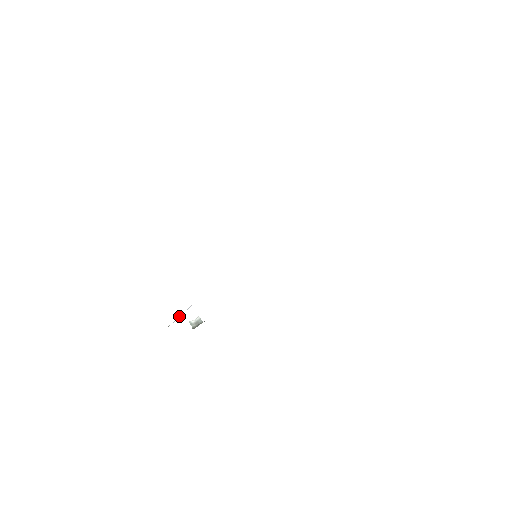
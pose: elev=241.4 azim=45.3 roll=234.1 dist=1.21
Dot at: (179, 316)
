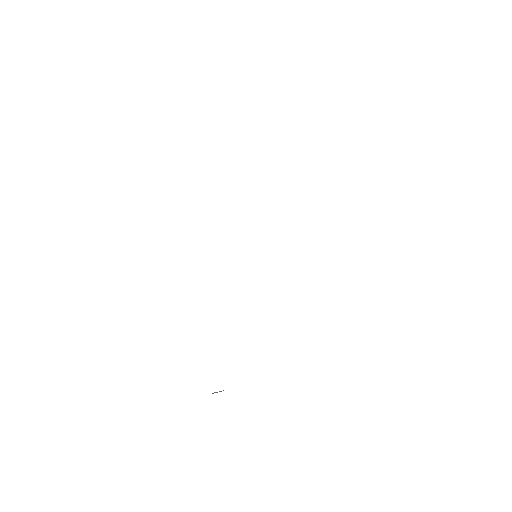
Dot at: occluded
